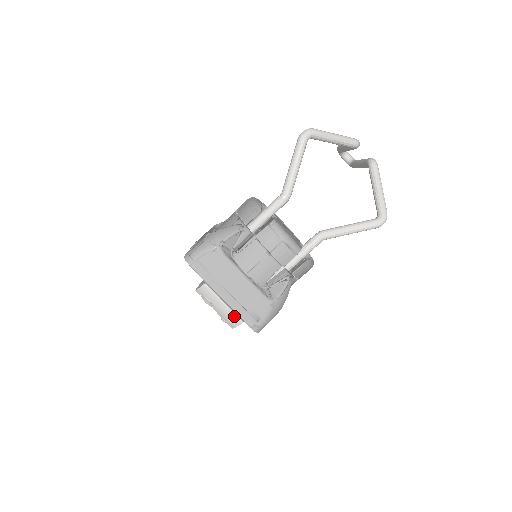
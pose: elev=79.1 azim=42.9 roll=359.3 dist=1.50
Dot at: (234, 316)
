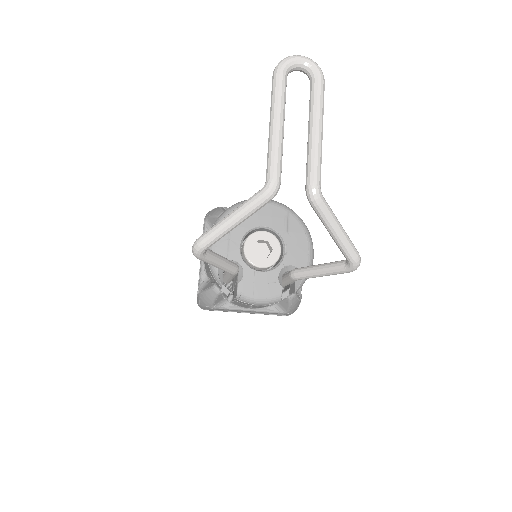
Dot at: occluded
